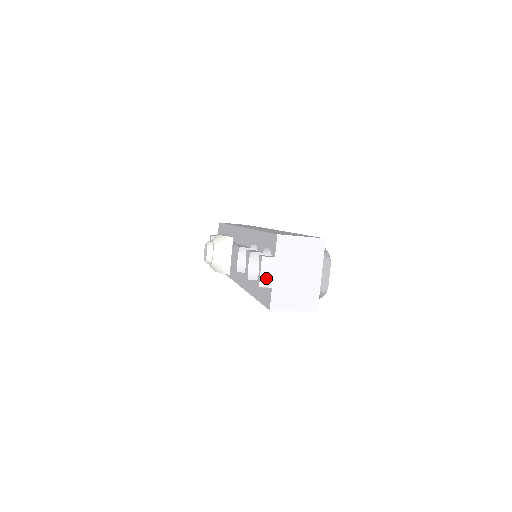
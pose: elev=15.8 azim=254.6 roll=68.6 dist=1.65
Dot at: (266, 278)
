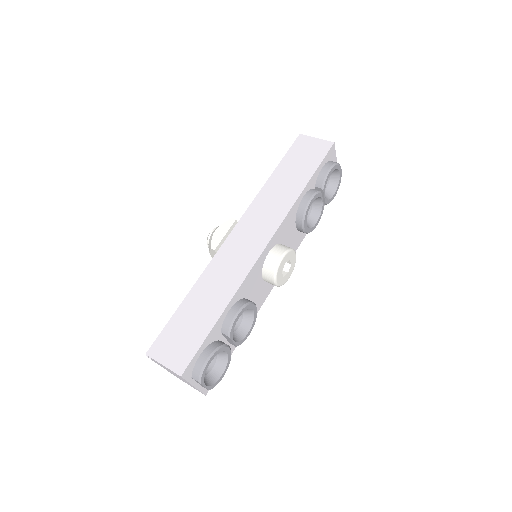
Dot at: (158, 364)
